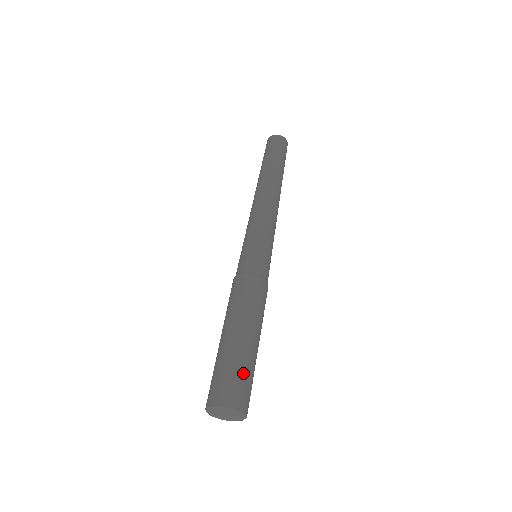
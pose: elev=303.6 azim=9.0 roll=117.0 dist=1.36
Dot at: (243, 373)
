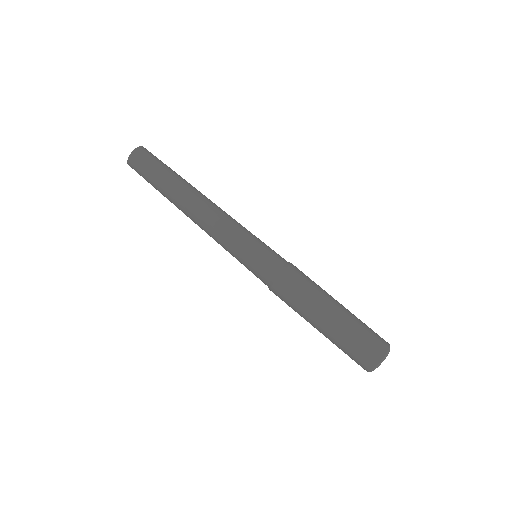
Dot at: (365, 325)
